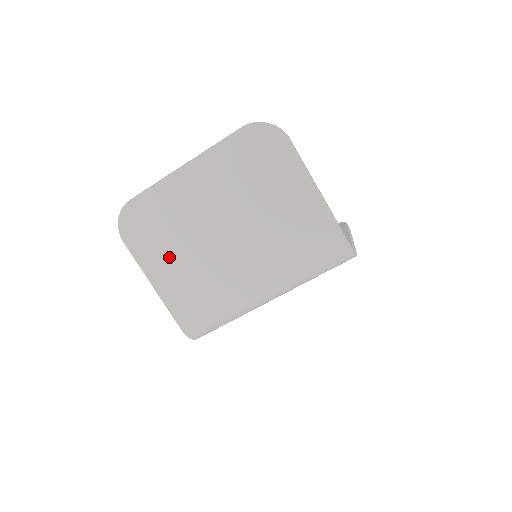
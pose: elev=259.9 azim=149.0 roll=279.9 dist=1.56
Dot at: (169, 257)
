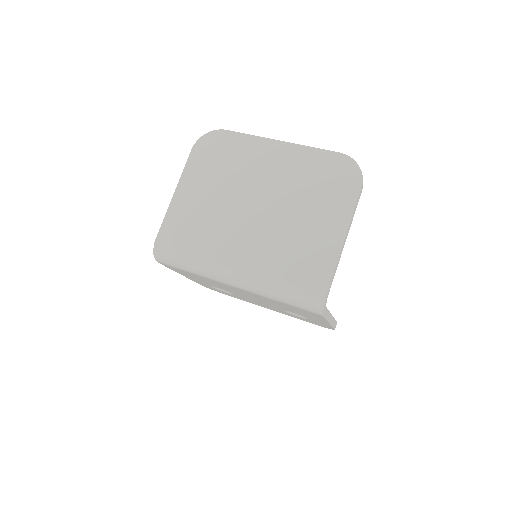
Dot at: (206, 185)
